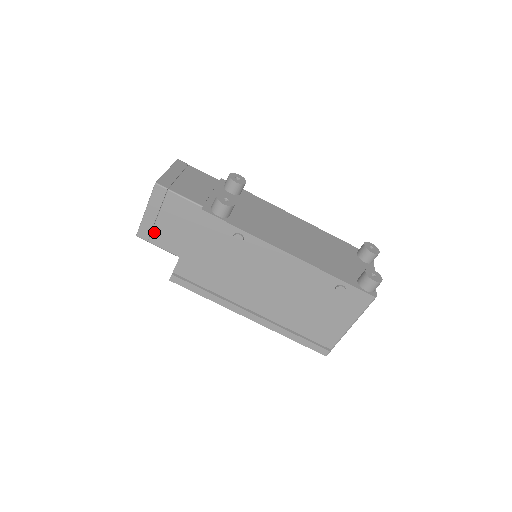
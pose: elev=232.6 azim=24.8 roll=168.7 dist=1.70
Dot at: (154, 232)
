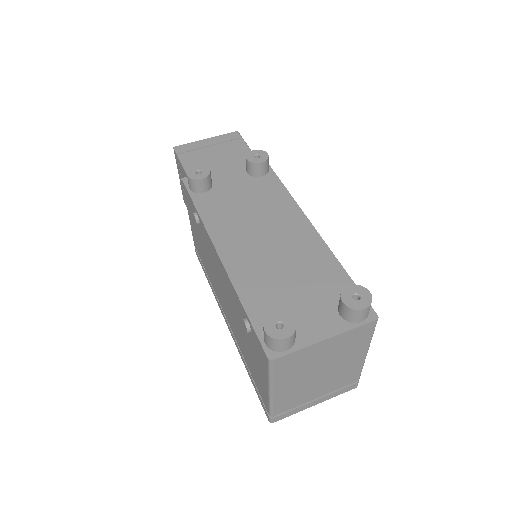
Dot at: occluded
